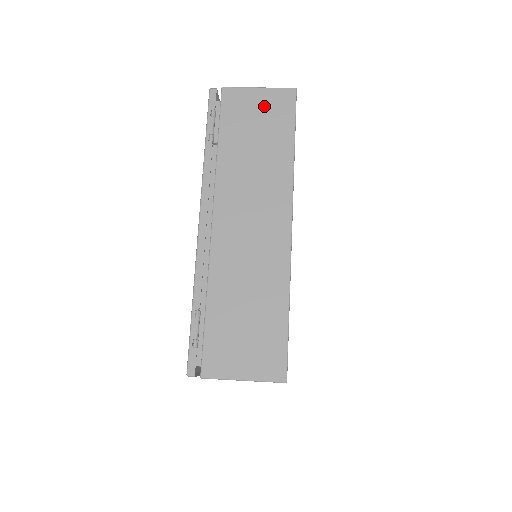
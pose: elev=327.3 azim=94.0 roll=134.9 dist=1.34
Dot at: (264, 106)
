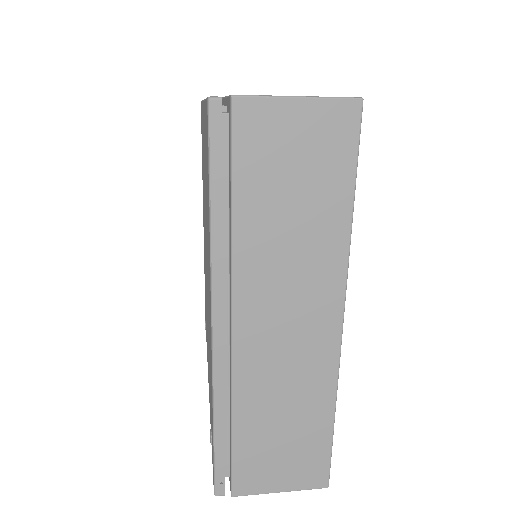
Dot at: occluded
